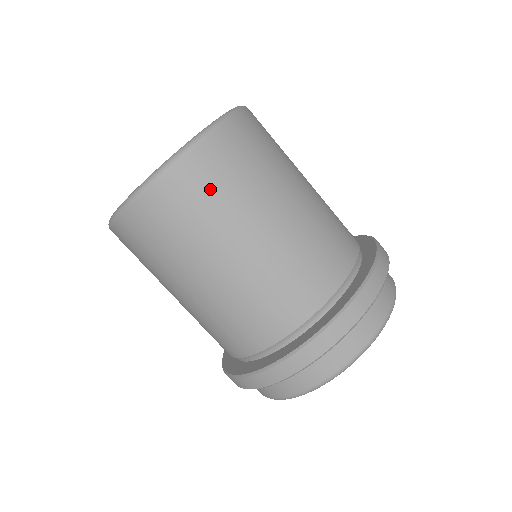
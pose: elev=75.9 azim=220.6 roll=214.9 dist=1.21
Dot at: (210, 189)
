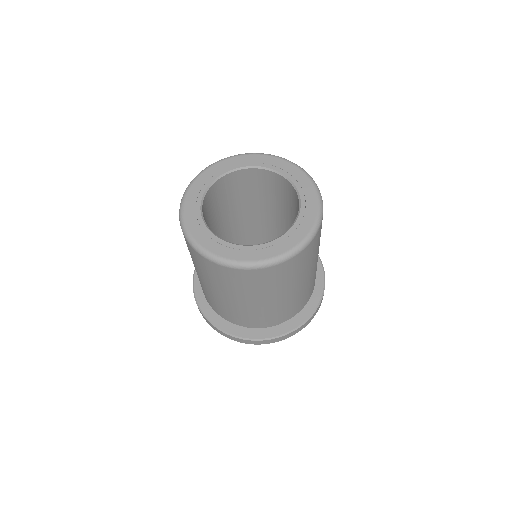
Dot at: (314, 250)
